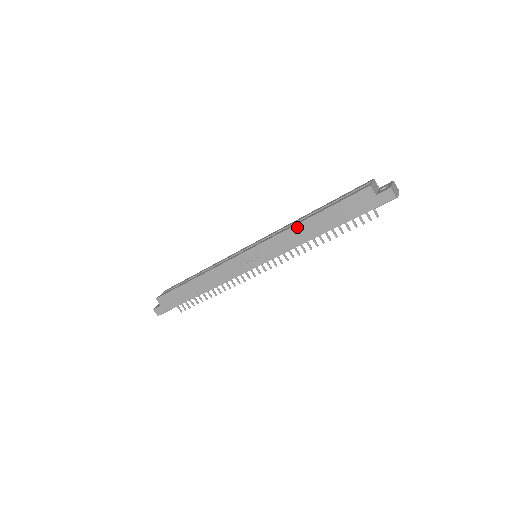
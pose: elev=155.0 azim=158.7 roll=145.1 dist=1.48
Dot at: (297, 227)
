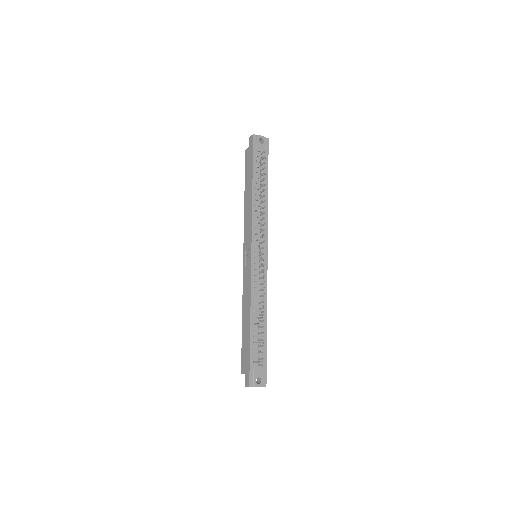
Dot at: (245, 208)
